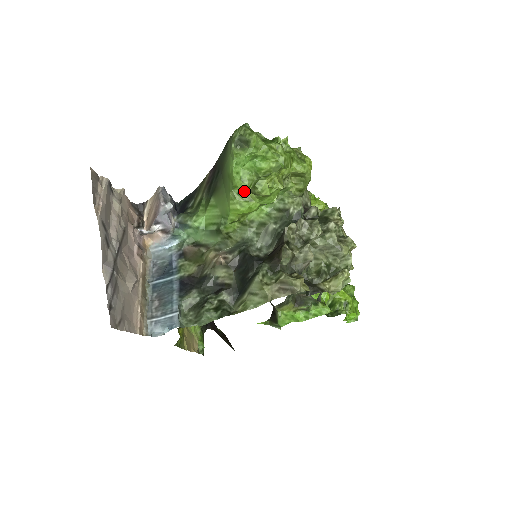
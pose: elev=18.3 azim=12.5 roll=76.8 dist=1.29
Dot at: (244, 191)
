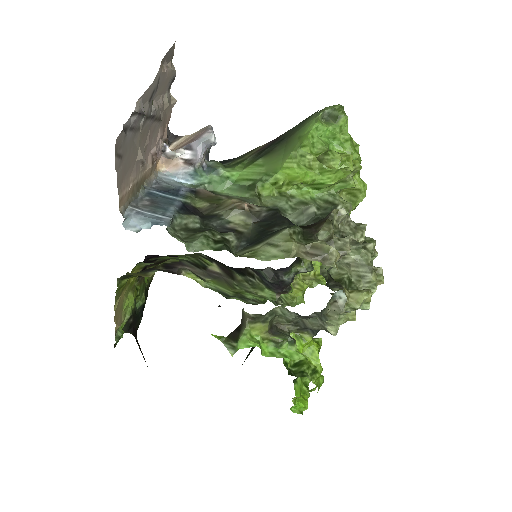
Dot at: (309, 156)
